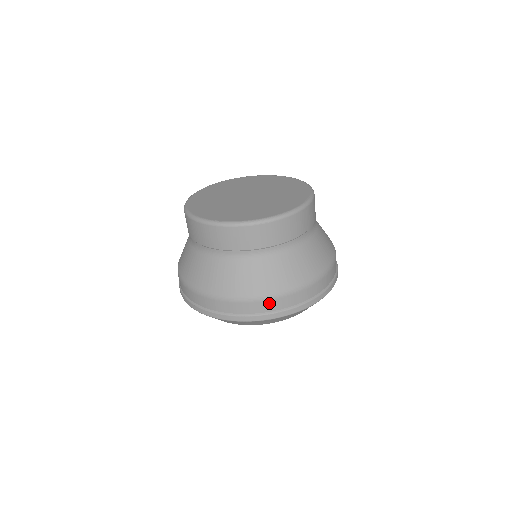
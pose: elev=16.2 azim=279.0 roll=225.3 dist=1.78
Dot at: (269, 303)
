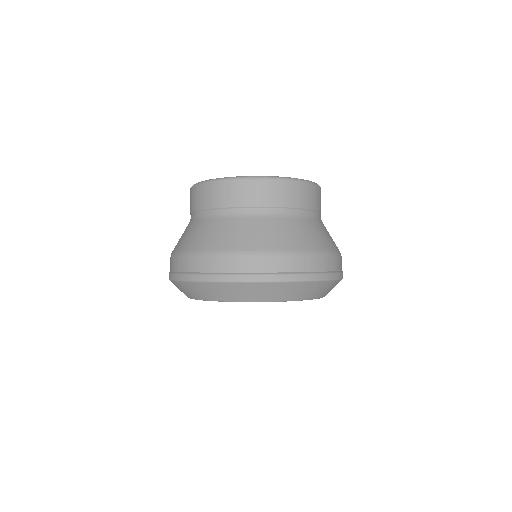
Dot at: (284, 261)
